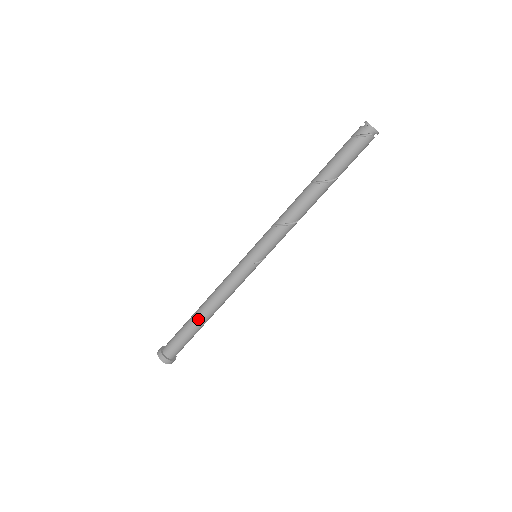
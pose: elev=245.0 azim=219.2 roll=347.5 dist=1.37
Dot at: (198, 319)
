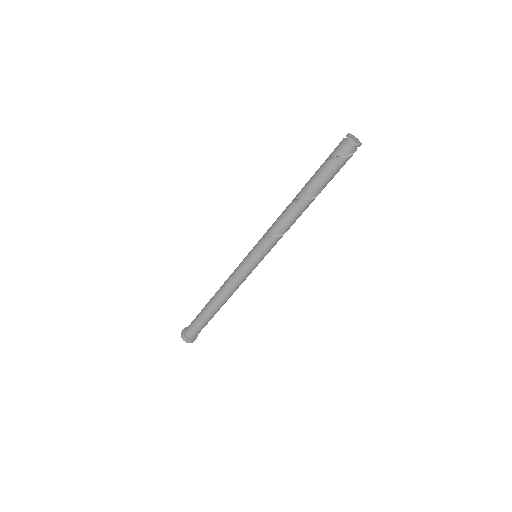
Dot at: (217, 311)
